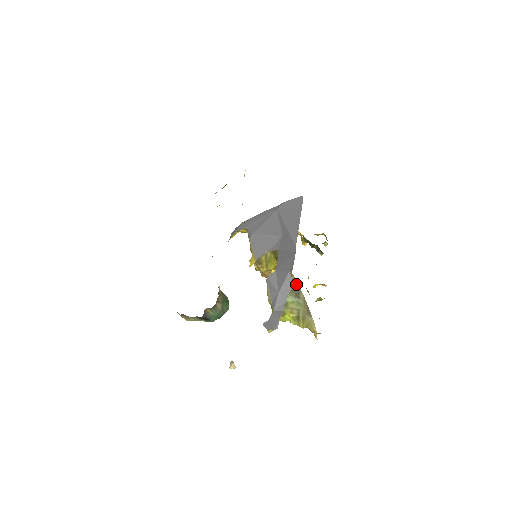
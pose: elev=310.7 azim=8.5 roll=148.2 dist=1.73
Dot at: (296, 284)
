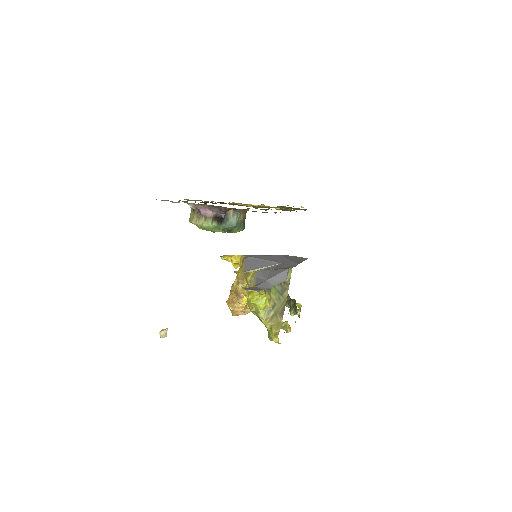
Dot at: (288, 280)
